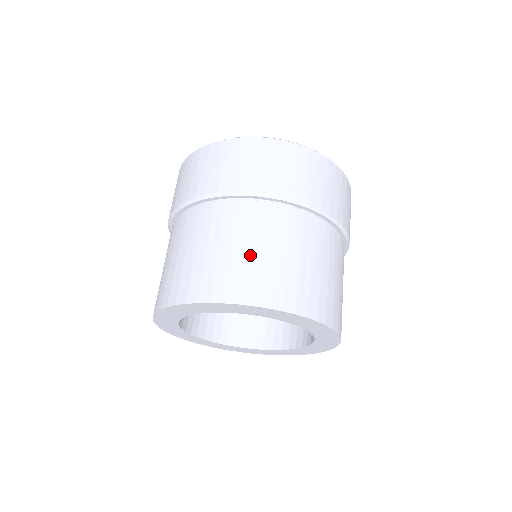
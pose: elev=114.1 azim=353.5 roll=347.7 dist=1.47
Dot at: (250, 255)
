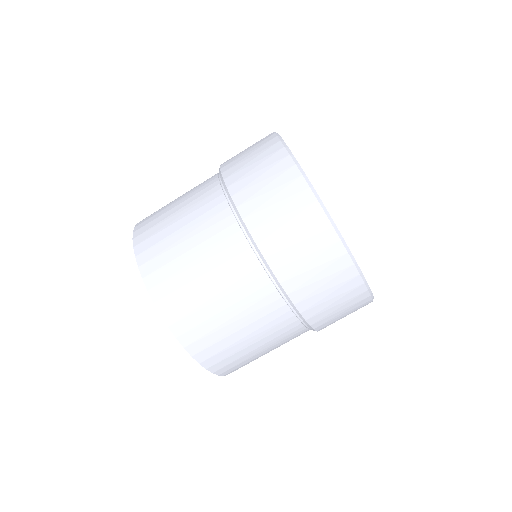
Dot at: (177, 235)
